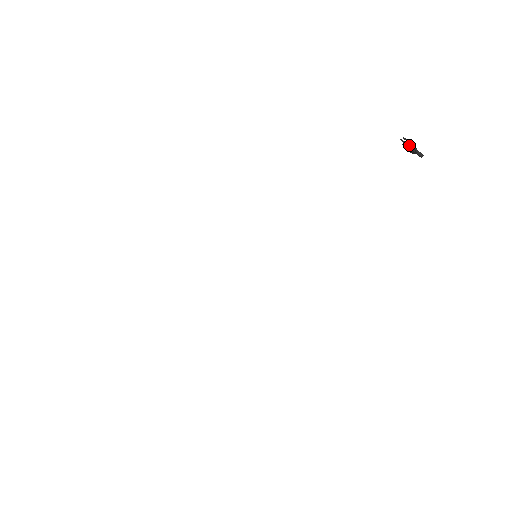
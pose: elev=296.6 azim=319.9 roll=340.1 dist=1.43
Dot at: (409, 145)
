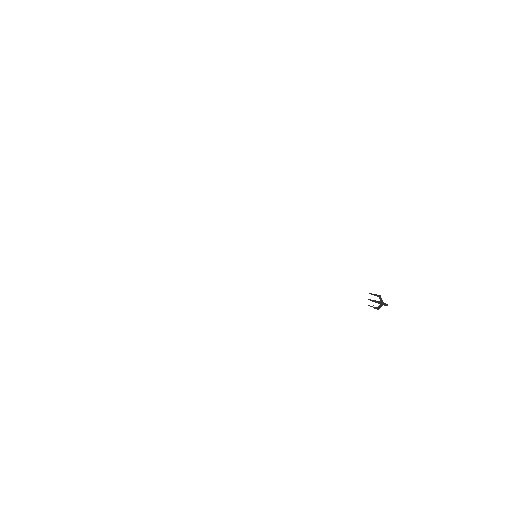
Dot at: (375, 300)
